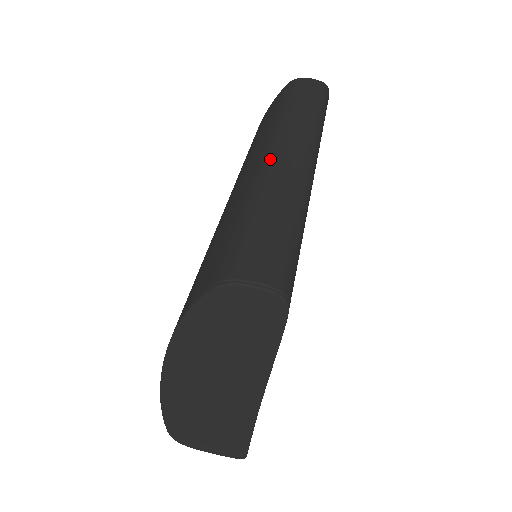
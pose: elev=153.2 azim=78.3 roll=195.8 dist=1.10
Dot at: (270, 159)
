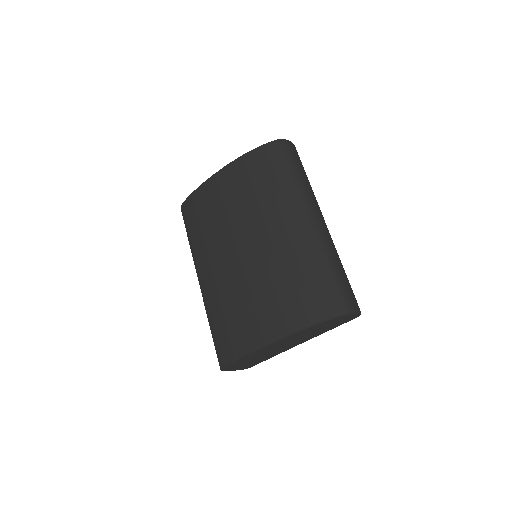
Dot at: (318, 227)
